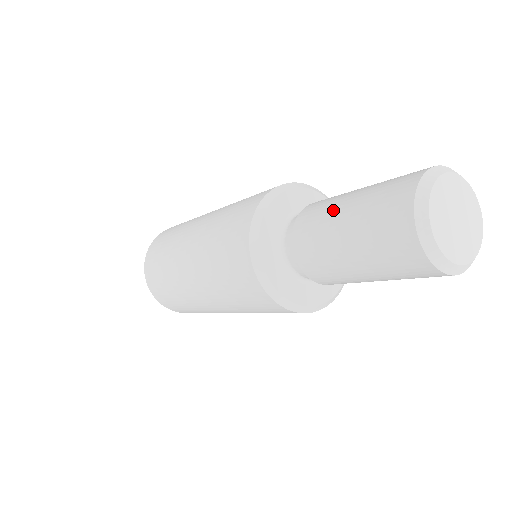
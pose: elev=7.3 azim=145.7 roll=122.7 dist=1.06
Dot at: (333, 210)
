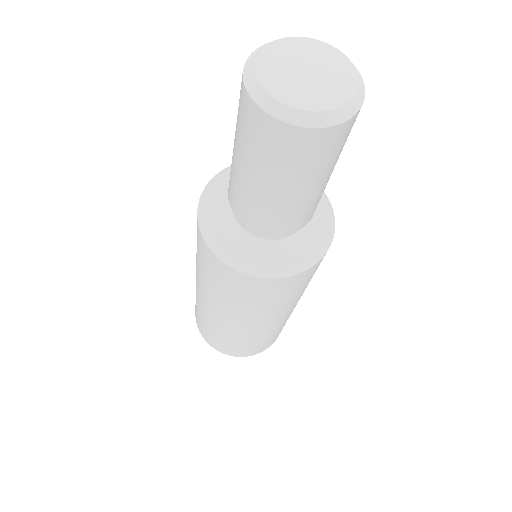
Dot at: occluded
